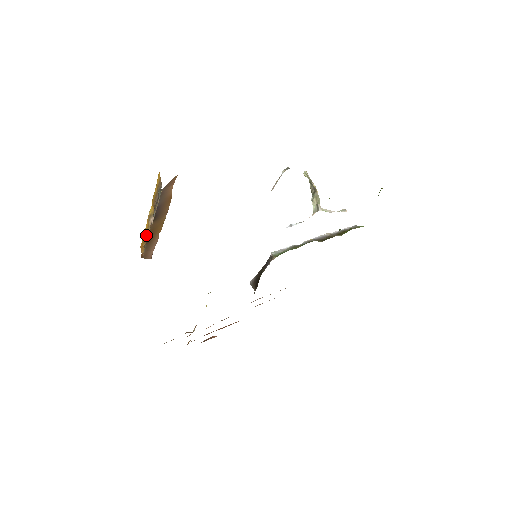
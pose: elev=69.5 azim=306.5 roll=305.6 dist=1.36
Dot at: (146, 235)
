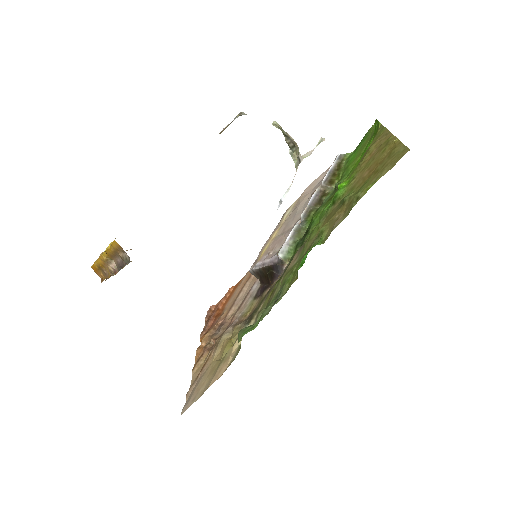
Dot at: (102, 268)
